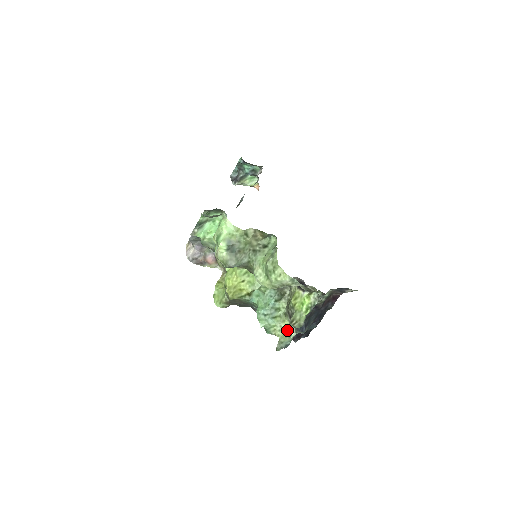
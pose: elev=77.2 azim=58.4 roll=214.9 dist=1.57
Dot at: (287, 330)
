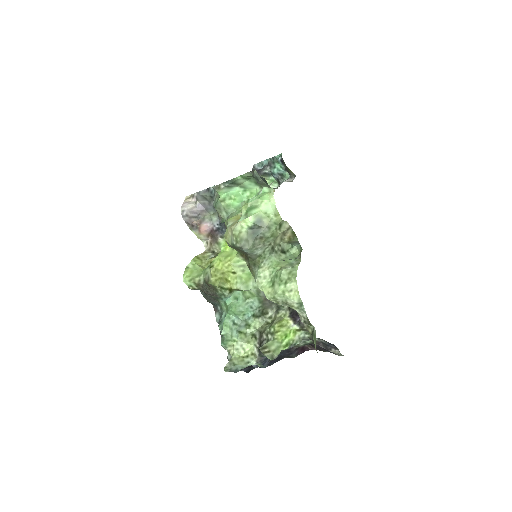
Dot at: (246, 354)
